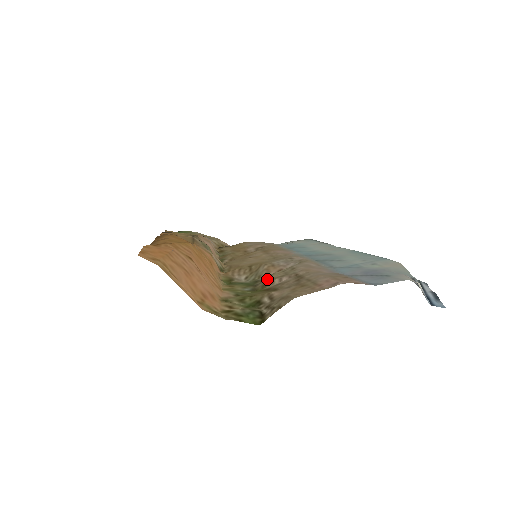
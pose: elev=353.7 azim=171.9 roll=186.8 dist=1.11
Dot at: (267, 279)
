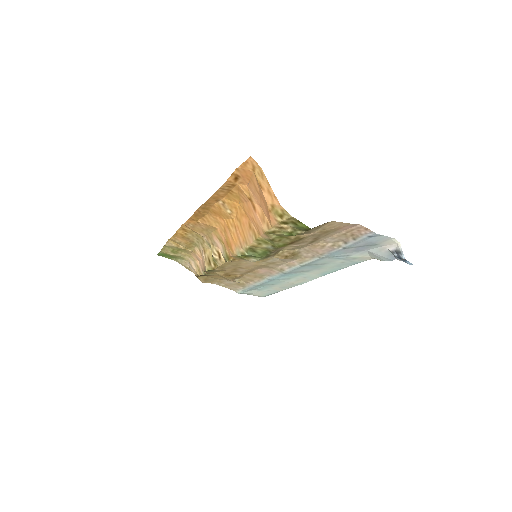
Dot at: (283, 247)
